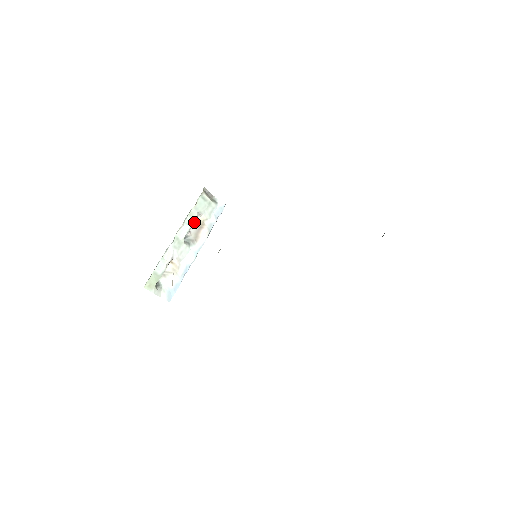
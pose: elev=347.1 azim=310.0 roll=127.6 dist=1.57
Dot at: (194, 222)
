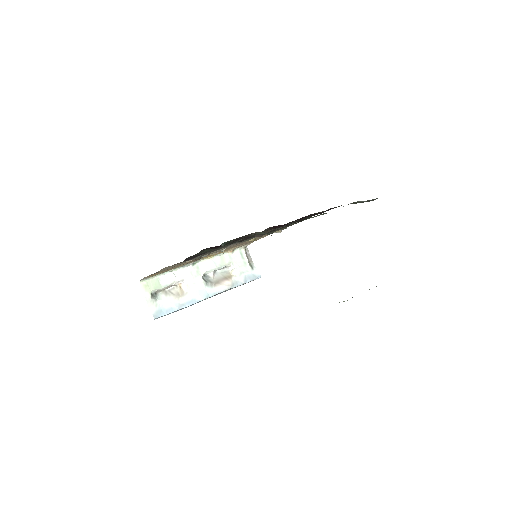
Dot at: (222, 267)
